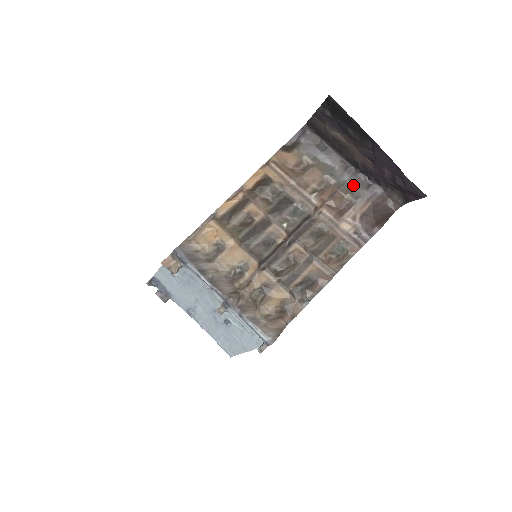
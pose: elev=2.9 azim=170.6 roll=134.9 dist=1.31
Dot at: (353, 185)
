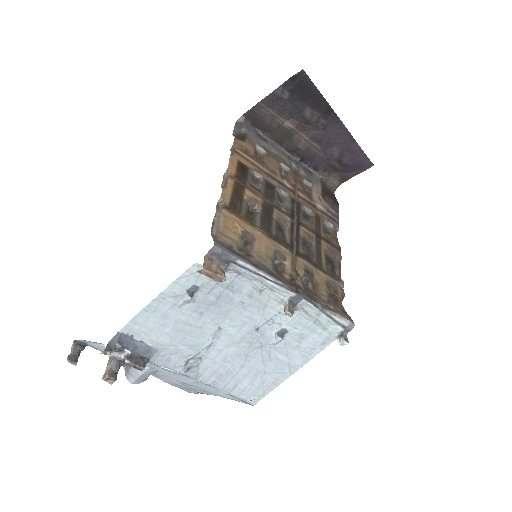
Dot at: (302, 172)
